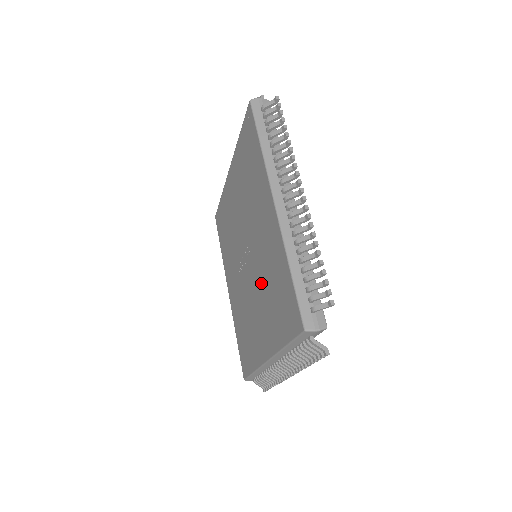
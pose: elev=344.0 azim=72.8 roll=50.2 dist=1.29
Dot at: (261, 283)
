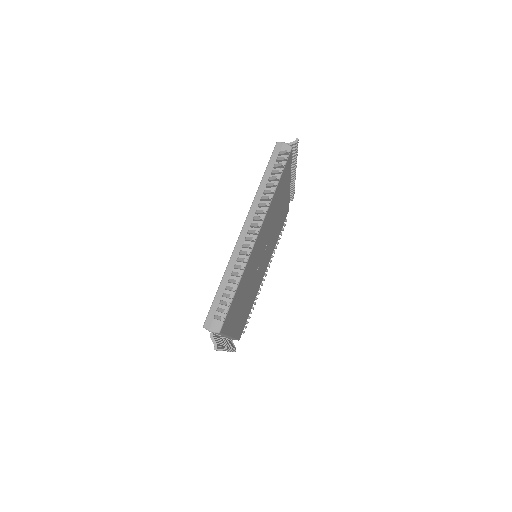
Dot at: occluded
